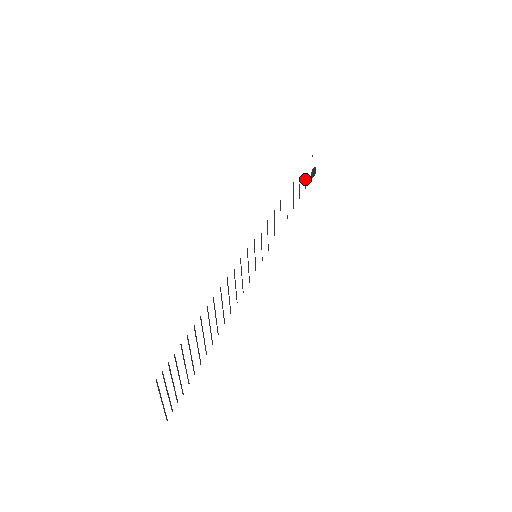
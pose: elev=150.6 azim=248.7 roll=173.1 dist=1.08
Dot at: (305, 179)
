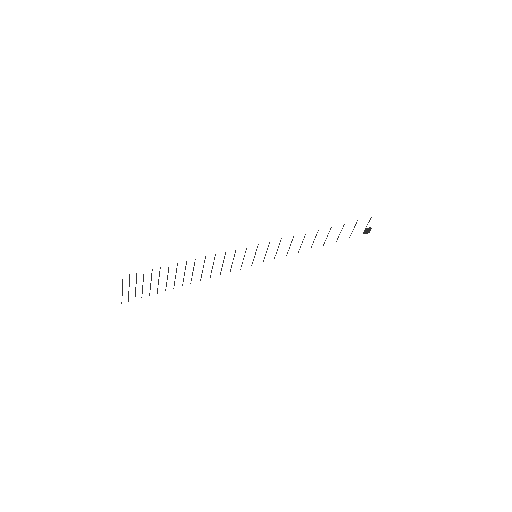
Dot at: (352, 231)
